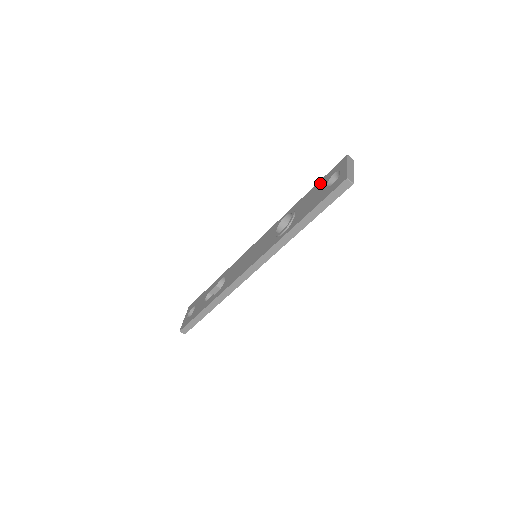
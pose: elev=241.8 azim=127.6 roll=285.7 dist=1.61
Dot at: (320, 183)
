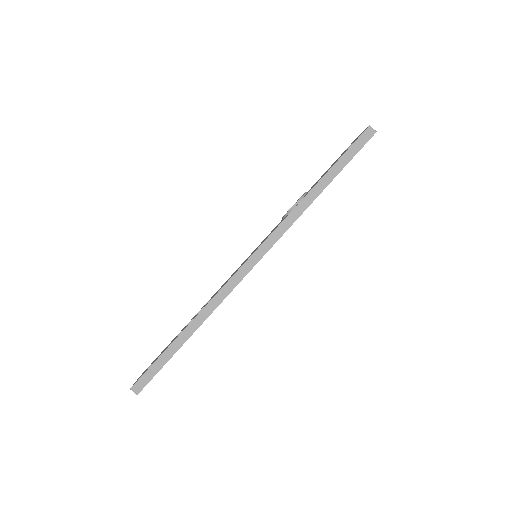
Dot at: (331, 165)
